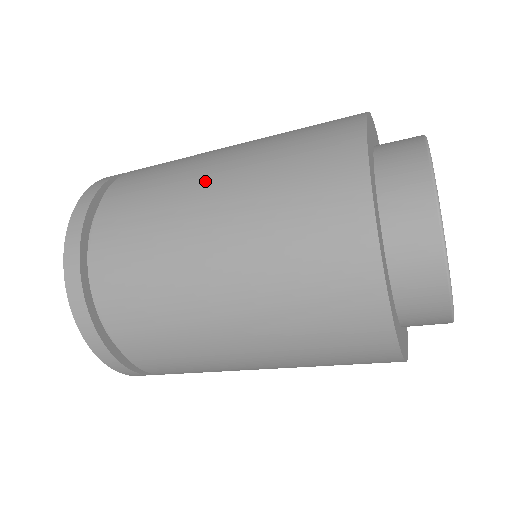
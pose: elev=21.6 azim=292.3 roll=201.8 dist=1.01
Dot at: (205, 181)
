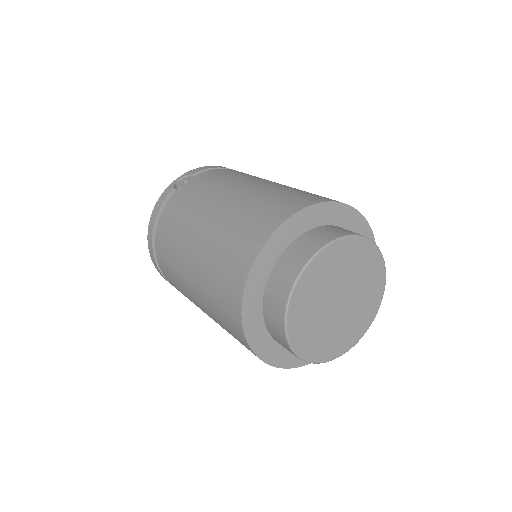
Dot at: (203, 311)
